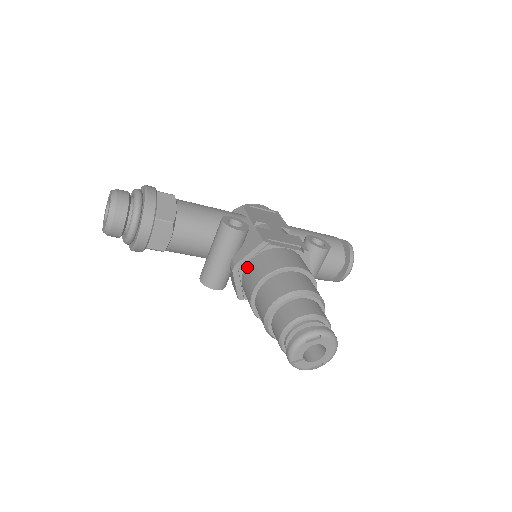
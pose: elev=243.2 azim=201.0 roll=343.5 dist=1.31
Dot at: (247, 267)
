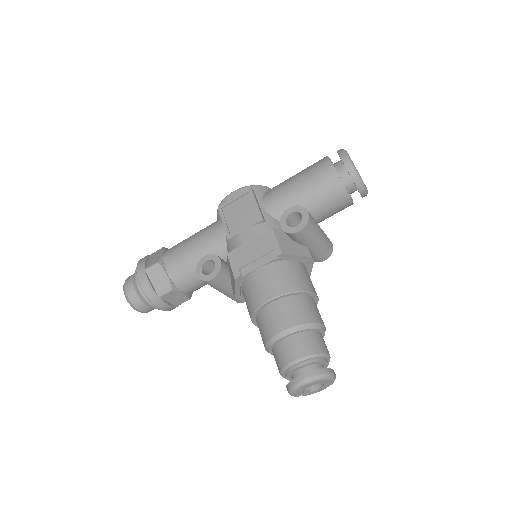
Dot at: occluded
